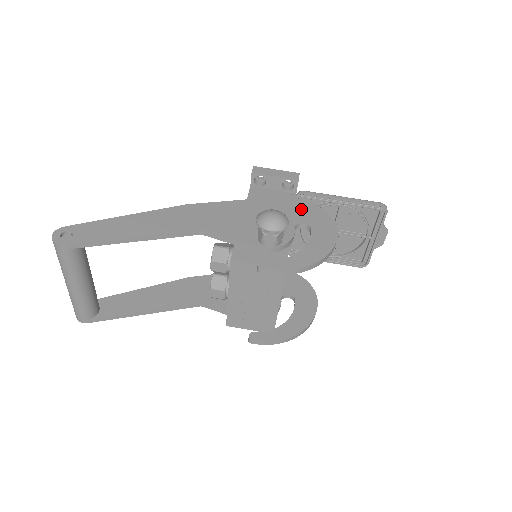
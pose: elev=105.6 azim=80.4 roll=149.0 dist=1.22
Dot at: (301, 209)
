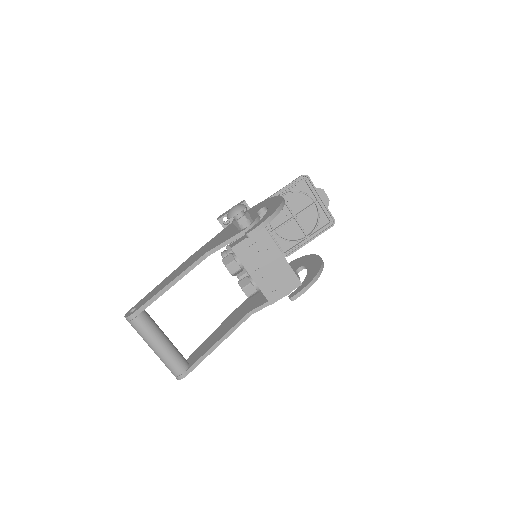
Dot at: (256, 208)
